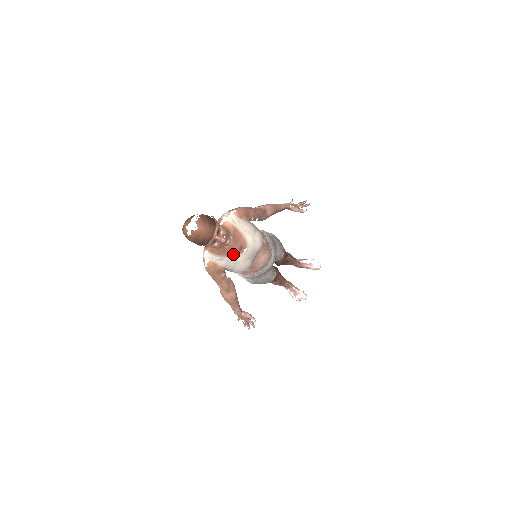
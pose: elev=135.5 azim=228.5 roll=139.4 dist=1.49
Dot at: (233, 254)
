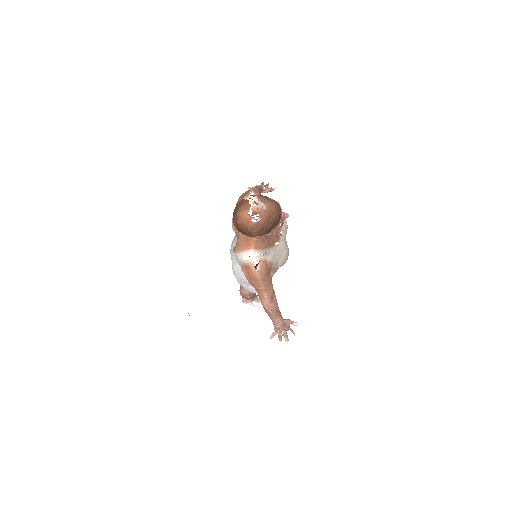
Dot at: (275, 242)
